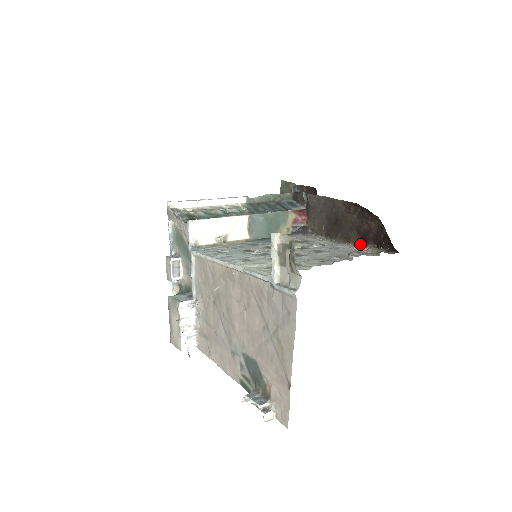
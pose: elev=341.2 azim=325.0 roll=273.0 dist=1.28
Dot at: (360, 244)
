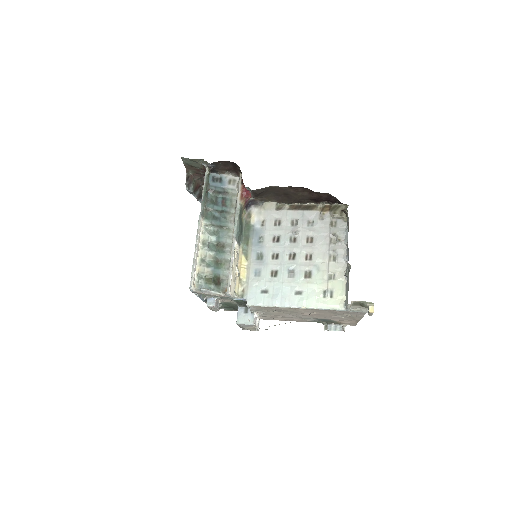
Dot at: (312, 203)
